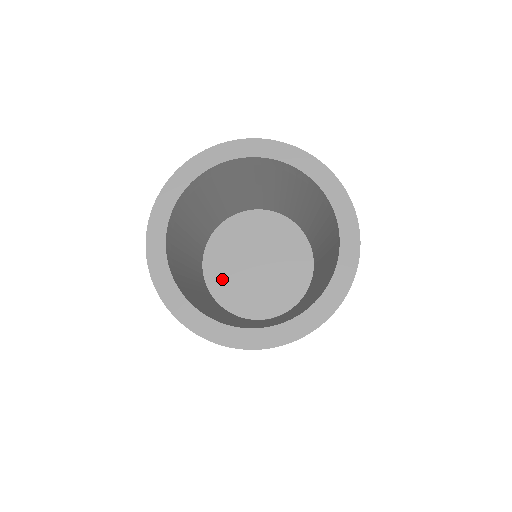
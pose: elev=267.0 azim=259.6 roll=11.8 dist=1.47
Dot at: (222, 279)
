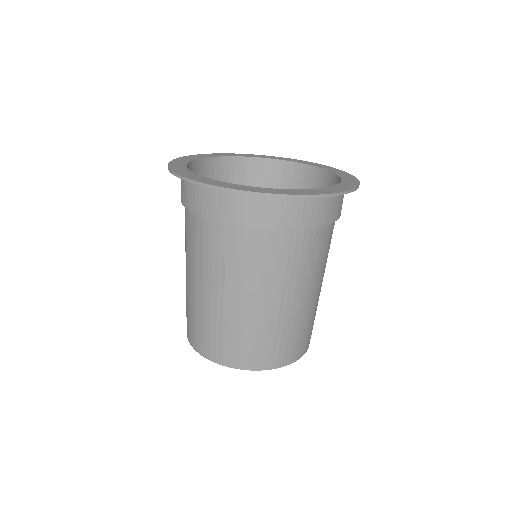
Dot at: occluded
